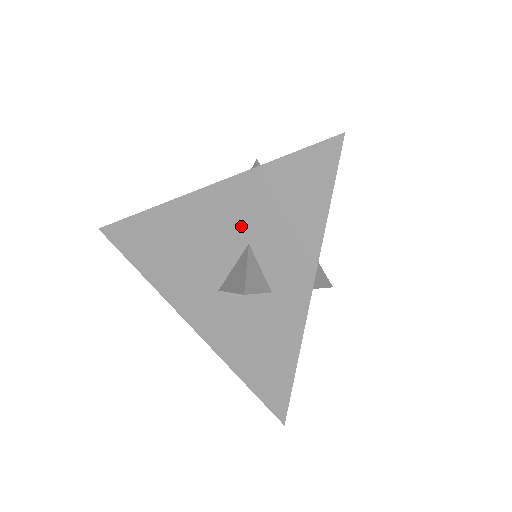
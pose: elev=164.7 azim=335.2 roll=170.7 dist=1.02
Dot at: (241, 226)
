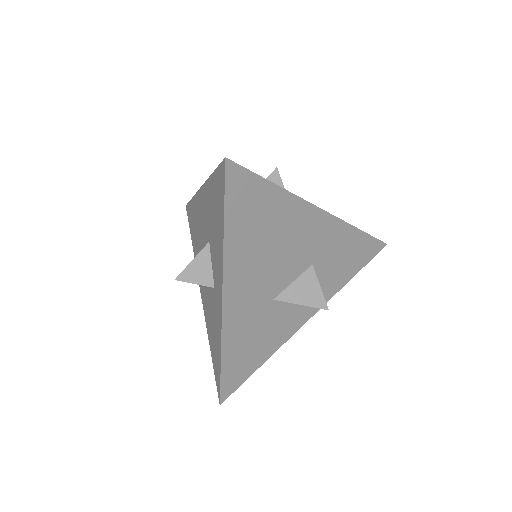
Dot at: (207, 225)
